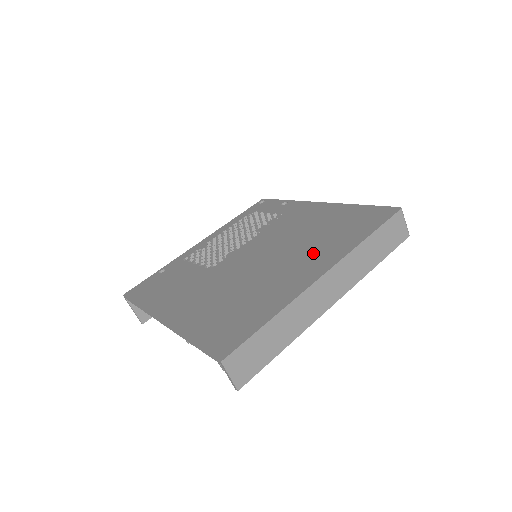
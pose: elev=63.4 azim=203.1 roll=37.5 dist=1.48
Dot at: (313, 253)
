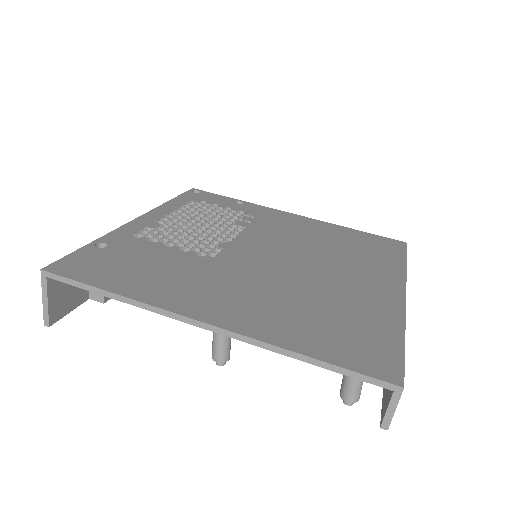
Dot at: (361, 267)
